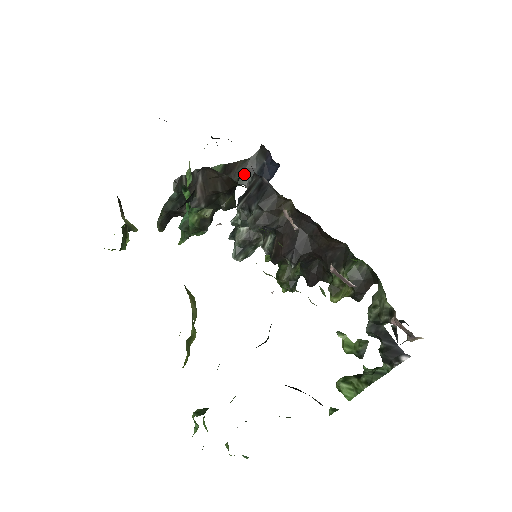
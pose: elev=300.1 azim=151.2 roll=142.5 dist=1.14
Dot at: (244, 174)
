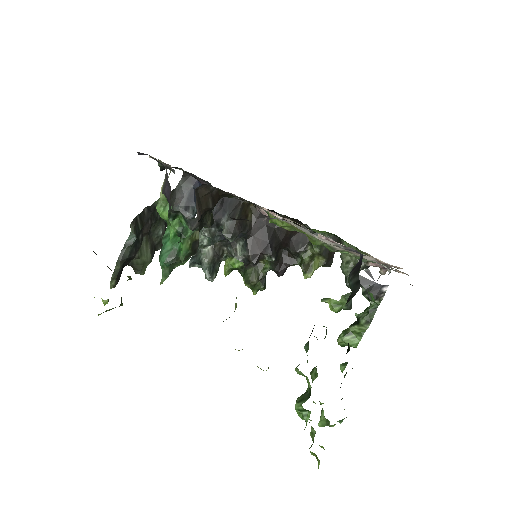
Dot at: (175, 204)
